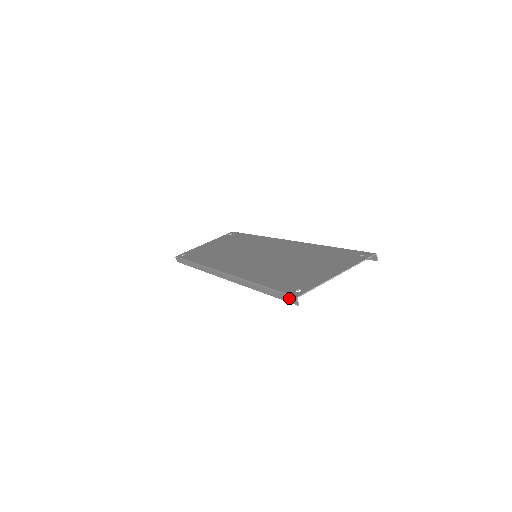
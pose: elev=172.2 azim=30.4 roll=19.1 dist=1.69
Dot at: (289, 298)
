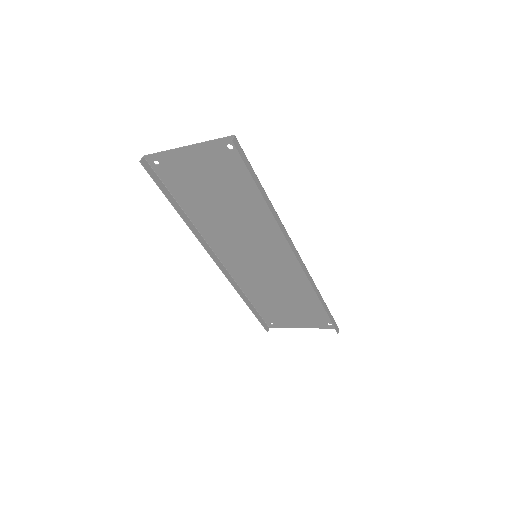
Dot at: (149, 168)
